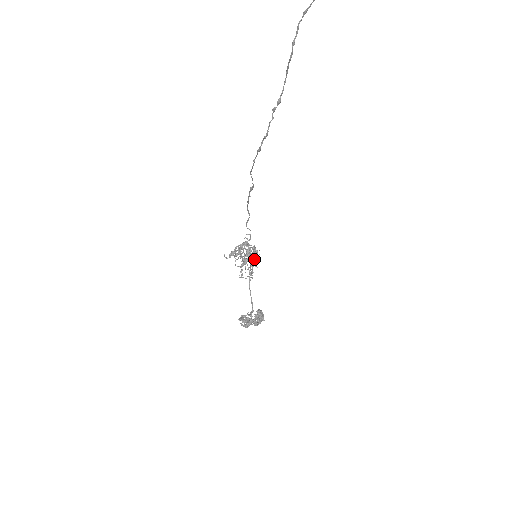
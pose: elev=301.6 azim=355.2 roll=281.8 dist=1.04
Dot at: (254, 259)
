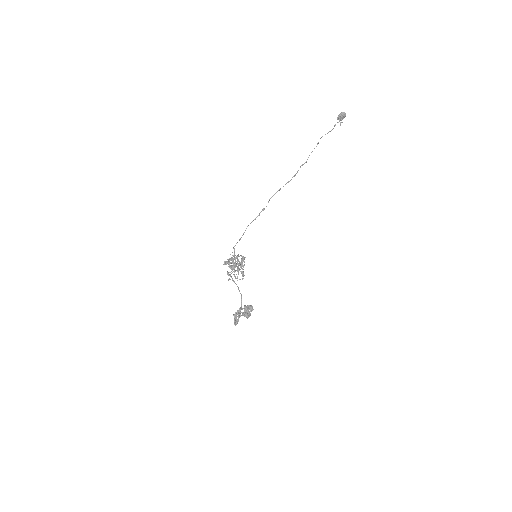
Dot at: (238, 270)
